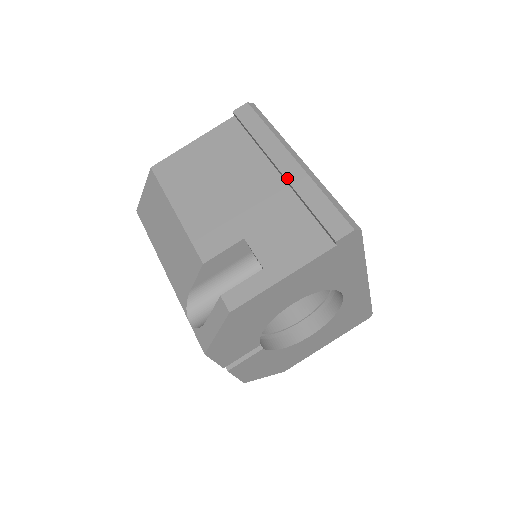
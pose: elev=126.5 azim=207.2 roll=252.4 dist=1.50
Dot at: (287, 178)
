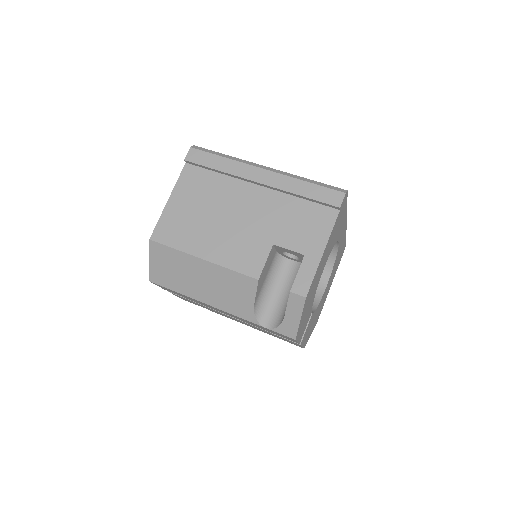
Dot at: (271, 186)
